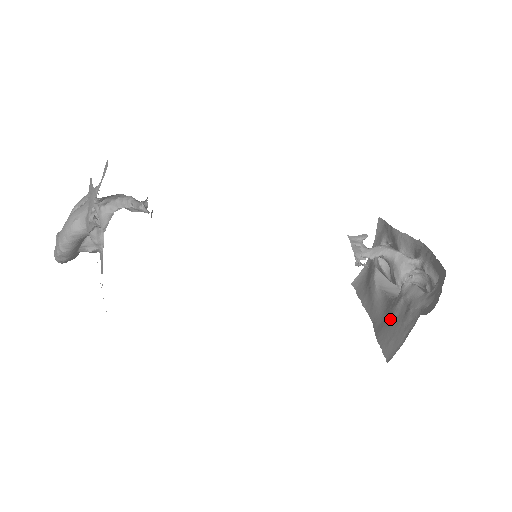
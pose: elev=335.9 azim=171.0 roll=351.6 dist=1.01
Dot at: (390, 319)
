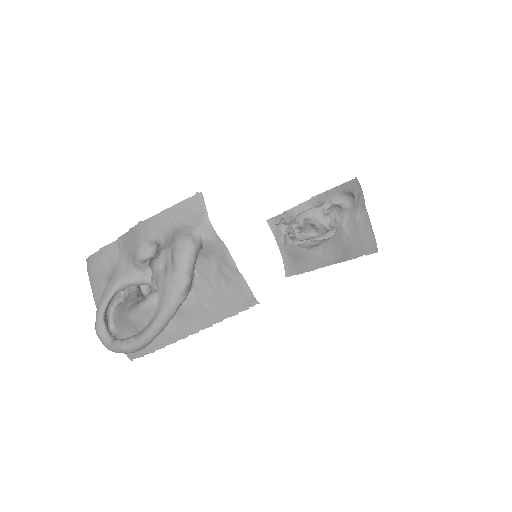
Dot at: (347, 241)
